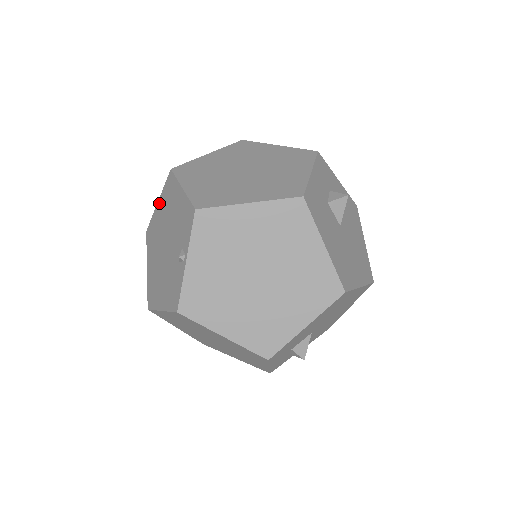
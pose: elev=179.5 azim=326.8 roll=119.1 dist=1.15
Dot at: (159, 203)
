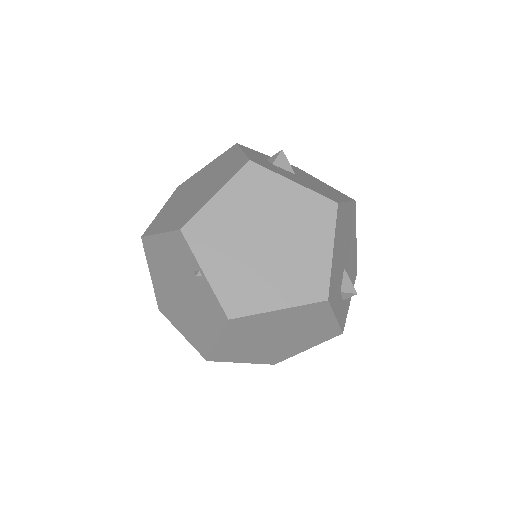
Dot at: (152, 273)
